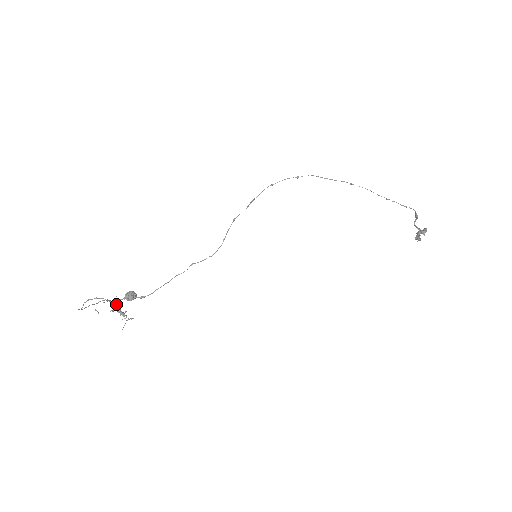
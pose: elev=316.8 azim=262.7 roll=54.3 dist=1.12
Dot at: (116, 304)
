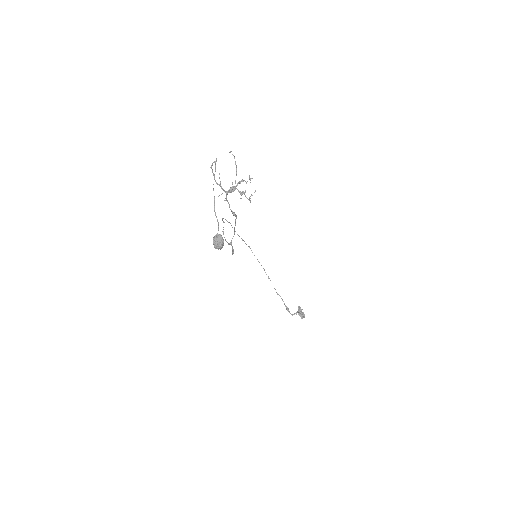
Dot at: (228, 191)
